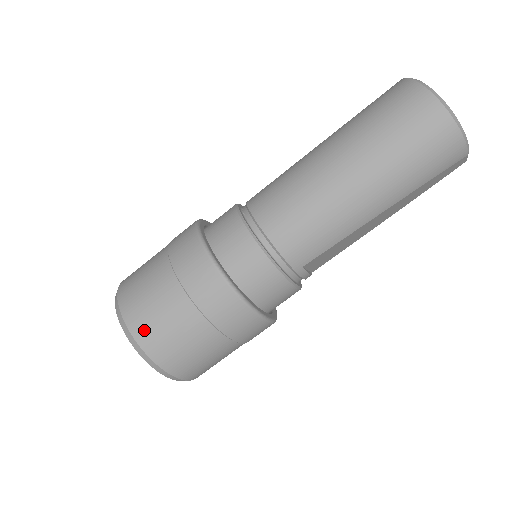
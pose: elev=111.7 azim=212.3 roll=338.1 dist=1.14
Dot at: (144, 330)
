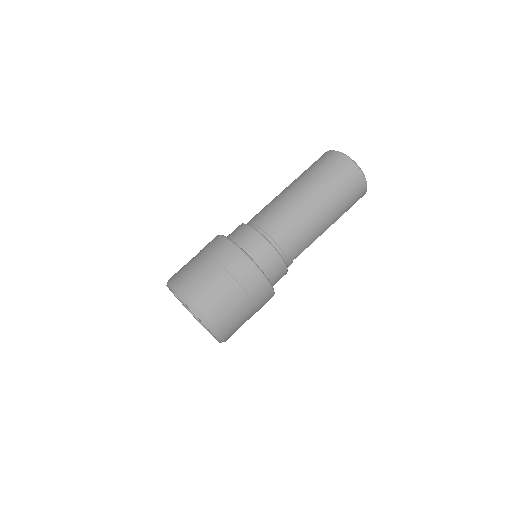
Dot at: (214, 312)
